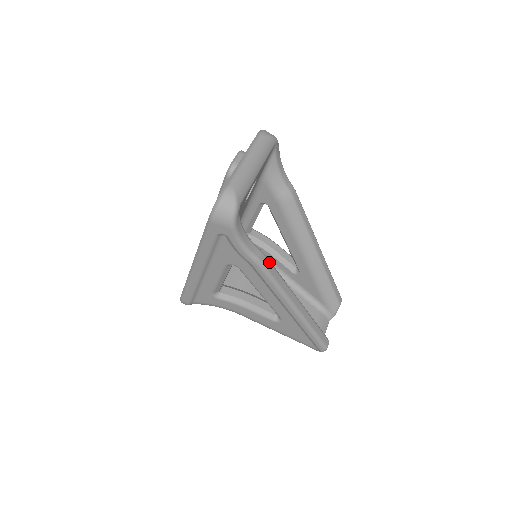
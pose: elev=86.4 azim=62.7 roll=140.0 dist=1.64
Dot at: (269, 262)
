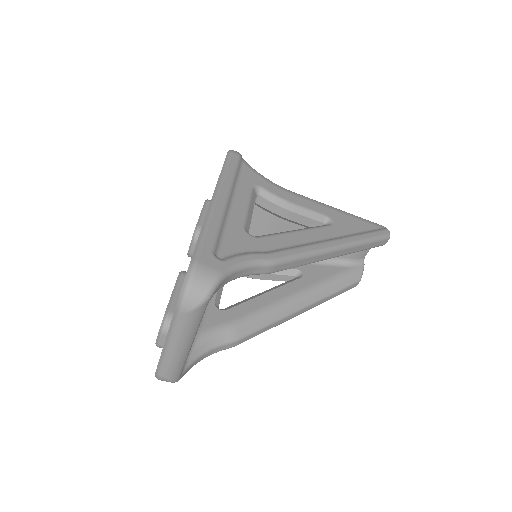
Dot at: (246, 337)
